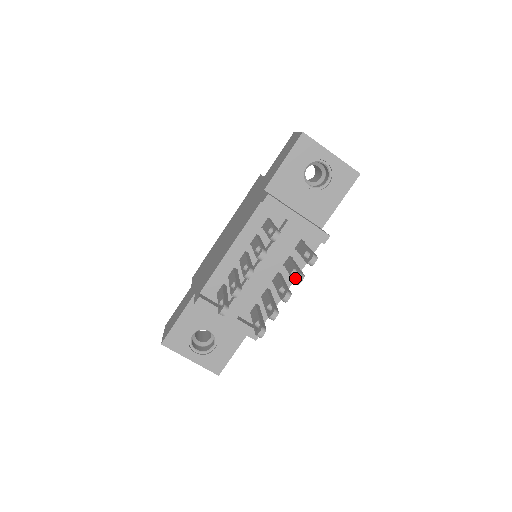
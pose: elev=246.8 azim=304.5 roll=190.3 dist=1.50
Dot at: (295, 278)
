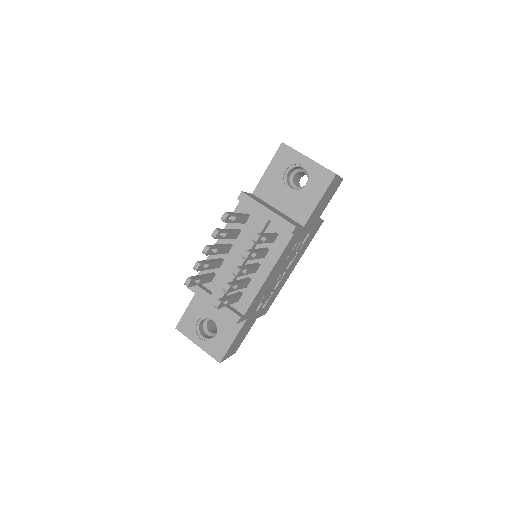
Dot at: (244, 255)
